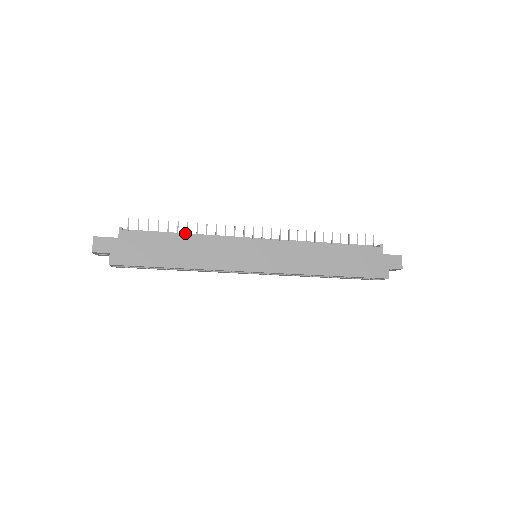
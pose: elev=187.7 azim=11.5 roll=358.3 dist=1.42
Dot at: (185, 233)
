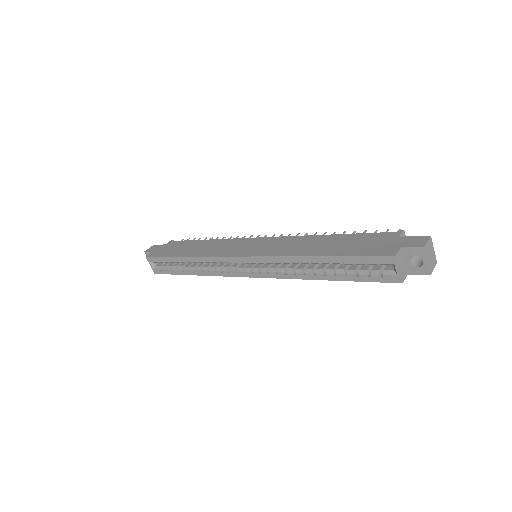
Dot at: occluded
